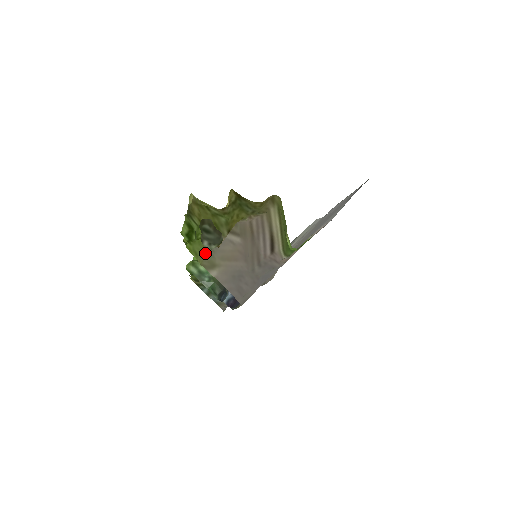
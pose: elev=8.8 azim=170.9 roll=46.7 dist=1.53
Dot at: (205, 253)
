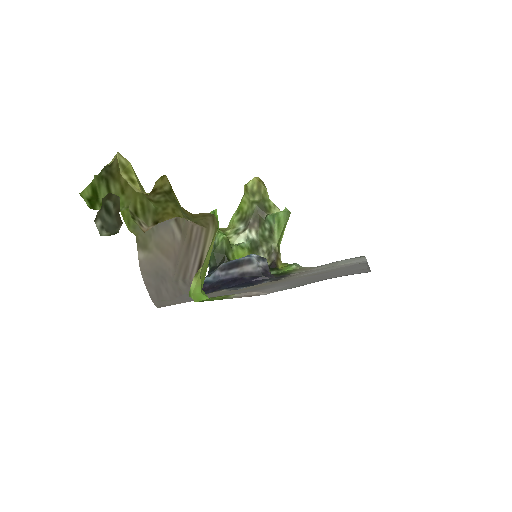
Dot at: occluded
